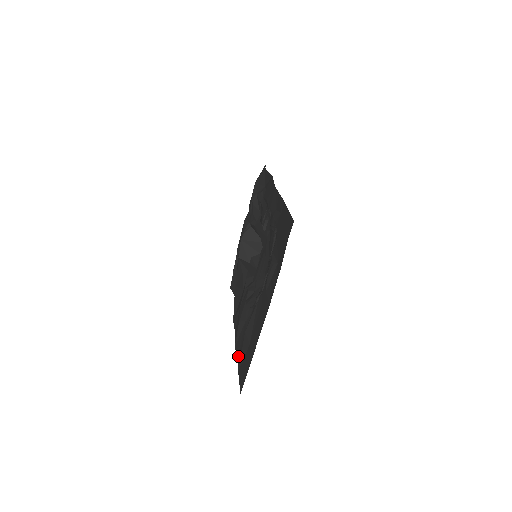
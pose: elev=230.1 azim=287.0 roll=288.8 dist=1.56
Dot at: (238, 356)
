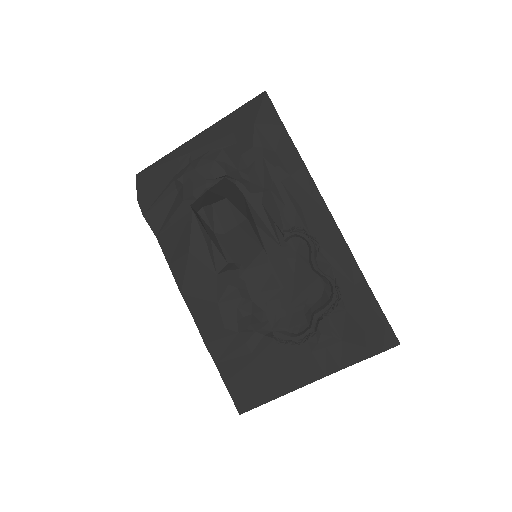
Dot at: (222, 365)
